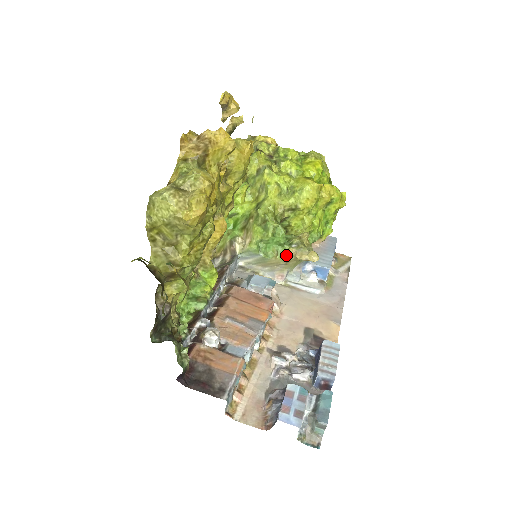
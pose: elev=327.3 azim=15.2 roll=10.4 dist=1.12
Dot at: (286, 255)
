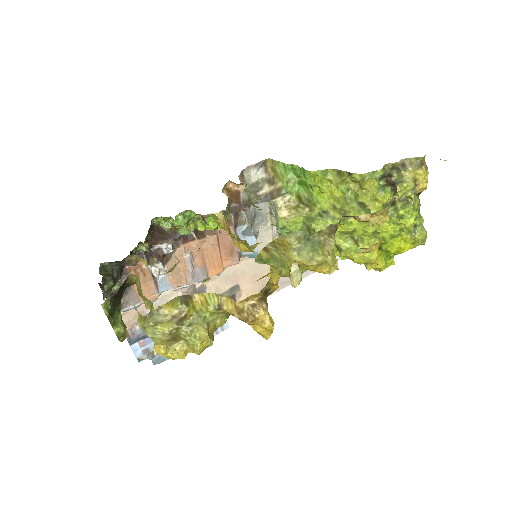
Dot at: occluded
